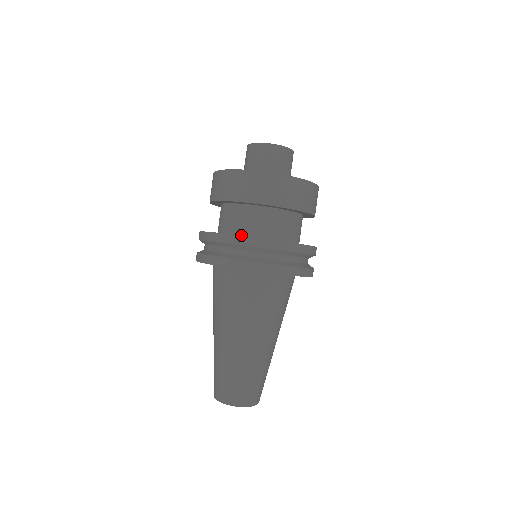
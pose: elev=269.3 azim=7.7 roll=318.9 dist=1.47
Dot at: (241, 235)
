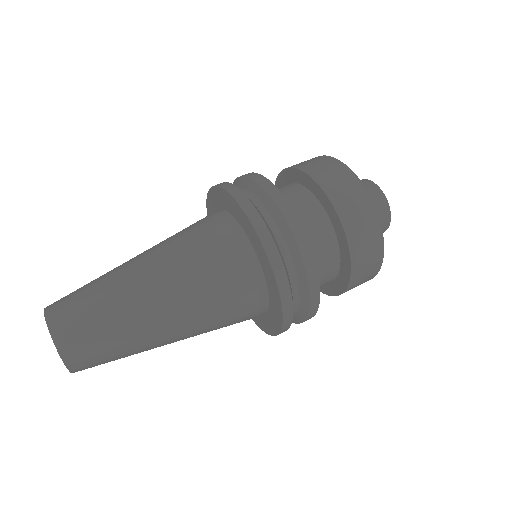
Dot at: occluded
